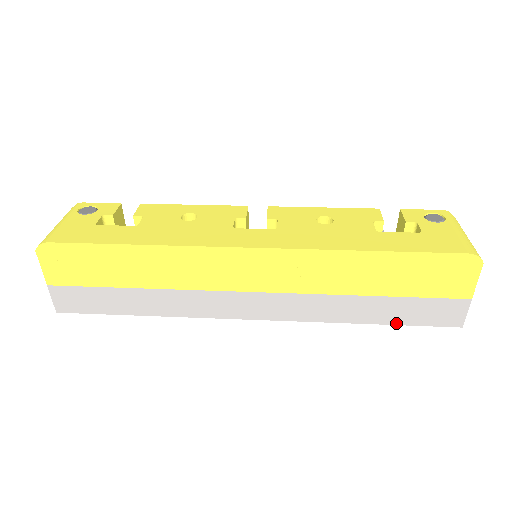
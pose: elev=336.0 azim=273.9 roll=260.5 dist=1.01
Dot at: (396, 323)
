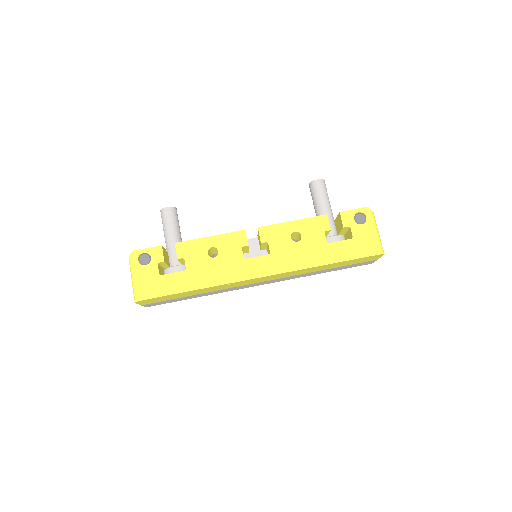
Dot at: occluded
